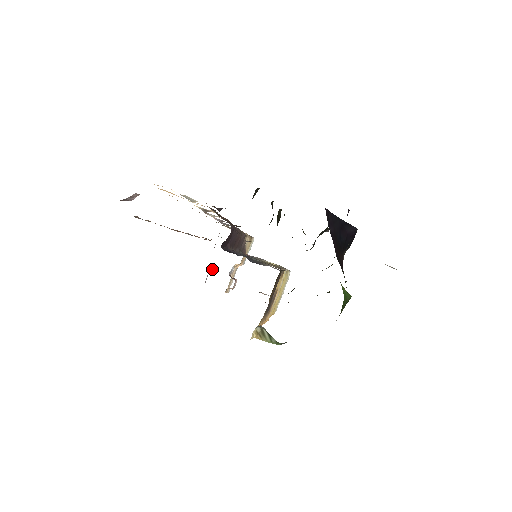
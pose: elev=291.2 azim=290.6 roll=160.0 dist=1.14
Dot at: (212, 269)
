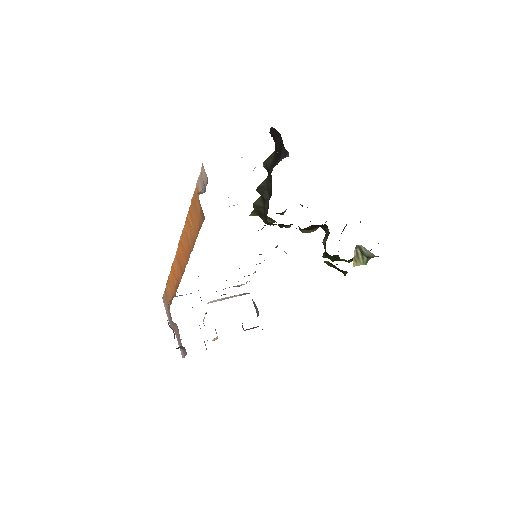
Dot at: occluded
